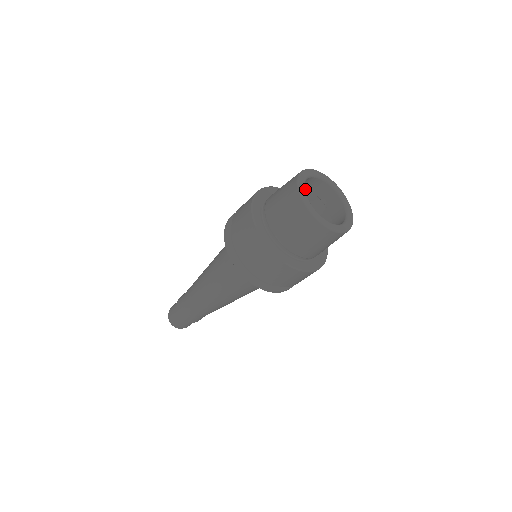
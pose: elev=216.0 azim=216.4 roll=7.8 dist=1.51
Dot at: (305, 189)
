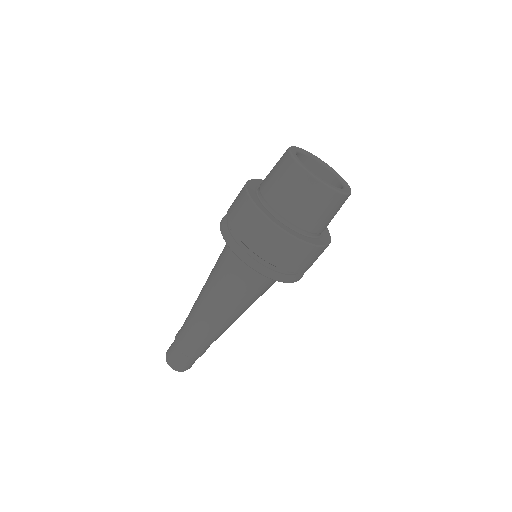
Dot at: occluded
